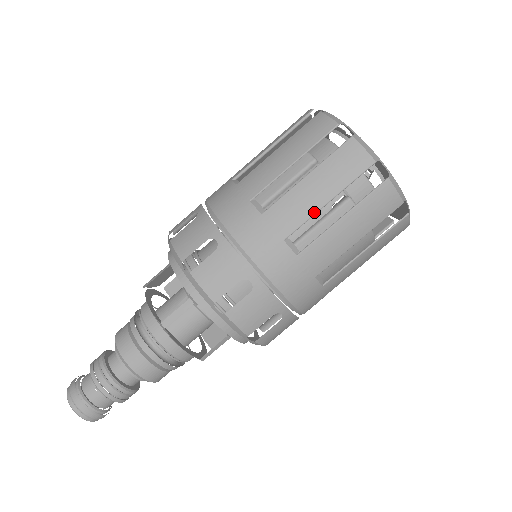
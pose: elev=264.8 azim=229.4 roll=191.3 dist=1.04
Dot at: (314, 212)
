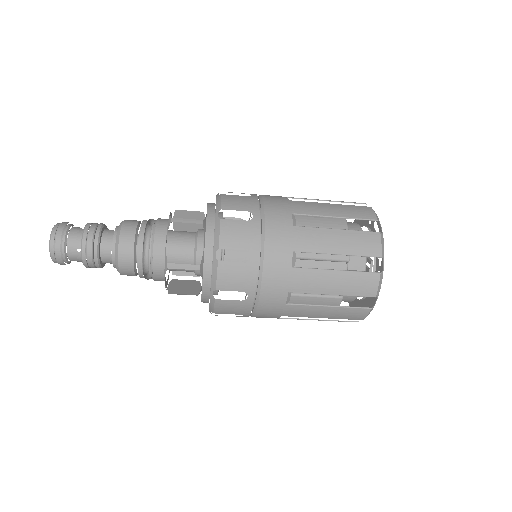
Dot at: (319, 293)
